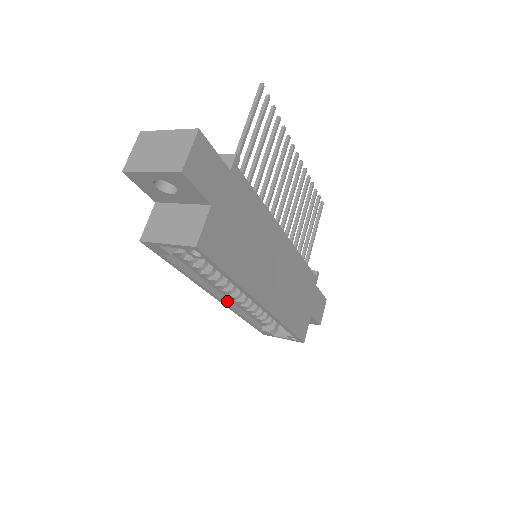
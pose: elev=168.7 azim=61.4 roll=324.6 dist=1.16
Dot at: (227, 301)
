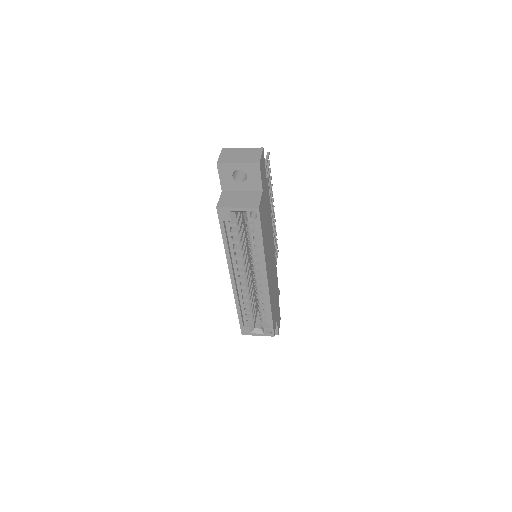
Dot at: (236, 284)
